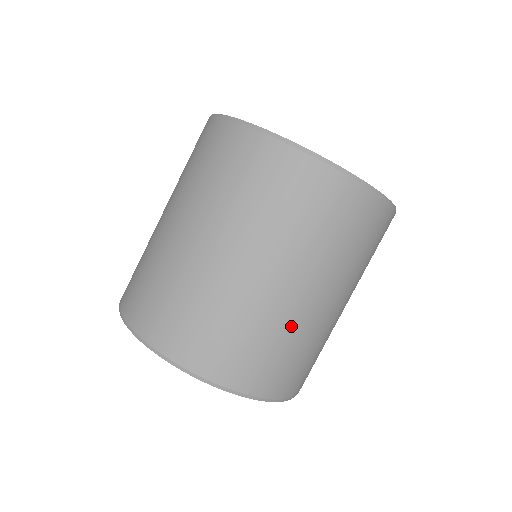
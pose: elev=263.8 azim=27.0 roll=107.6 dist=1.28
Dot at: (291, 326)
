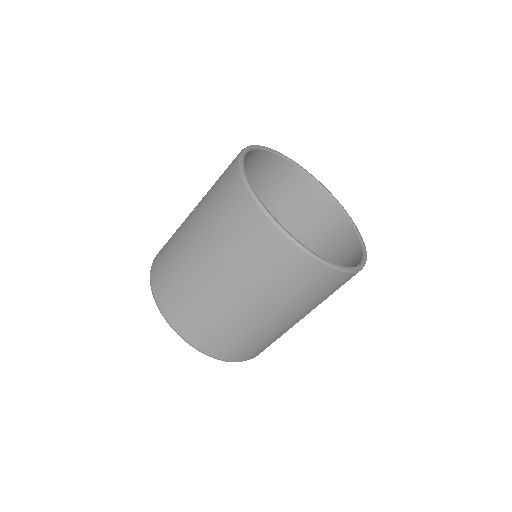
Dot at: (273, 334)
